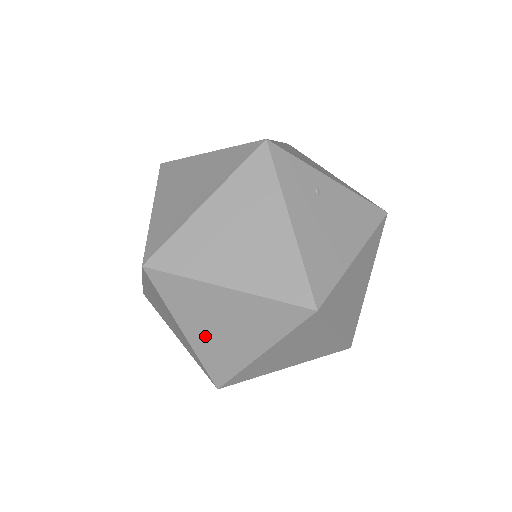
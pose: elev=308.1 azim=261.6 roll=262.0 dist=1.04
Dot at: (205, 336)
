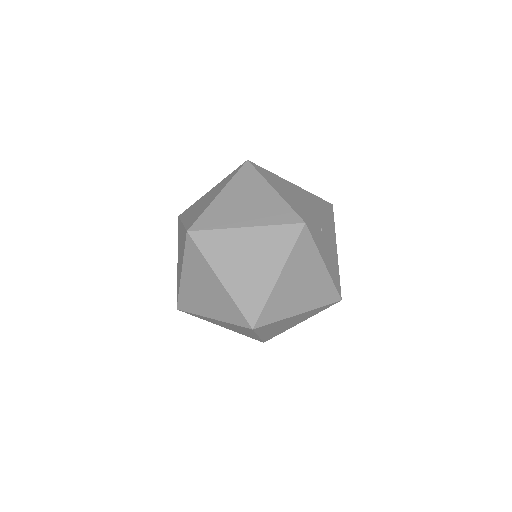
Dot at: (272, 332)
